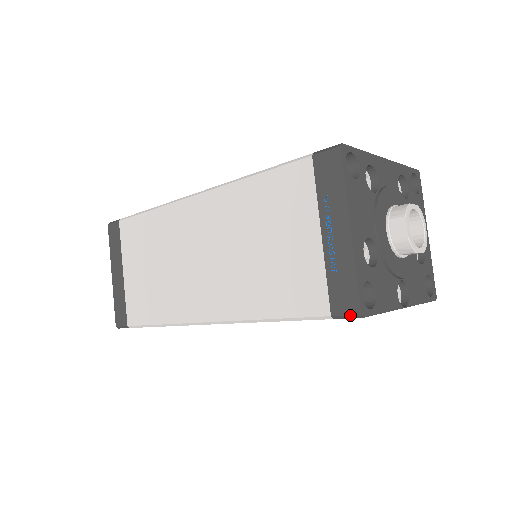
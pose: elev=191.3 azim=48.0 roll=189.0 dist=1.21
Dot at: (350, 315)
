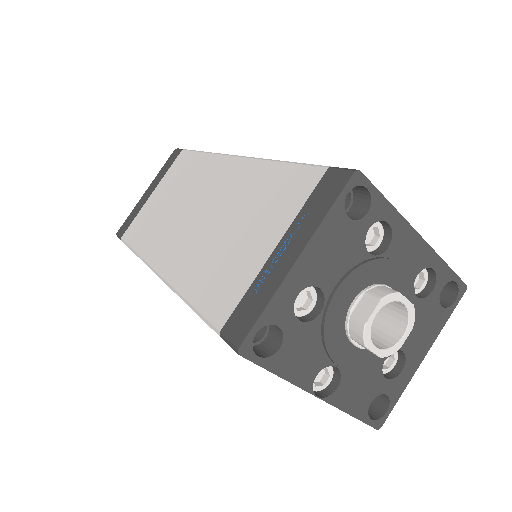
Dot at: (231, 343)
